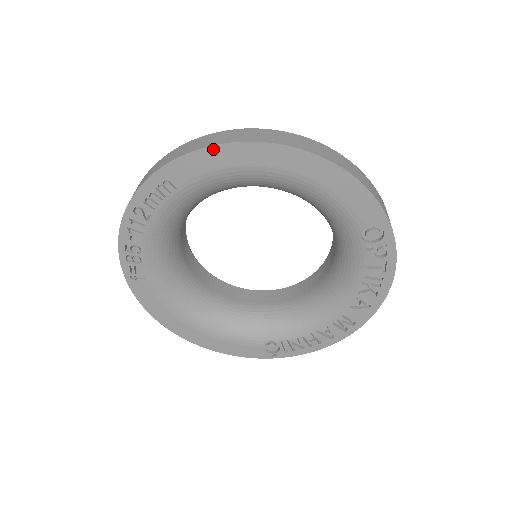
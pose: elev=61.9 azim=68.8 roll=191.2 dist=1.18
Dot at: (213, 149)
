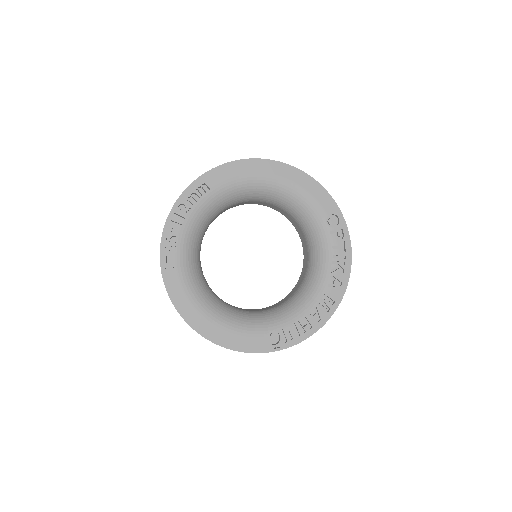
Dot at: (235, 163)
